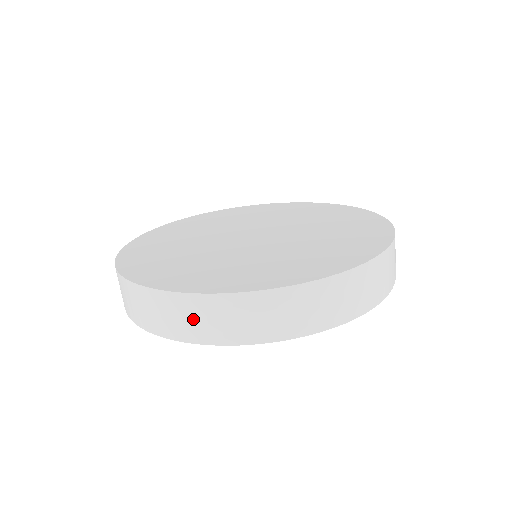
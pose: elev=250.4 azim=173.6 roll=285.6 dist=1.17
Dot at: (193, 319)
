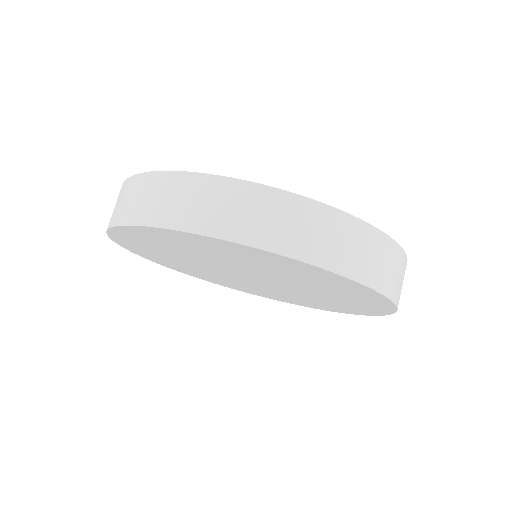
Dot at: (299, 227)
